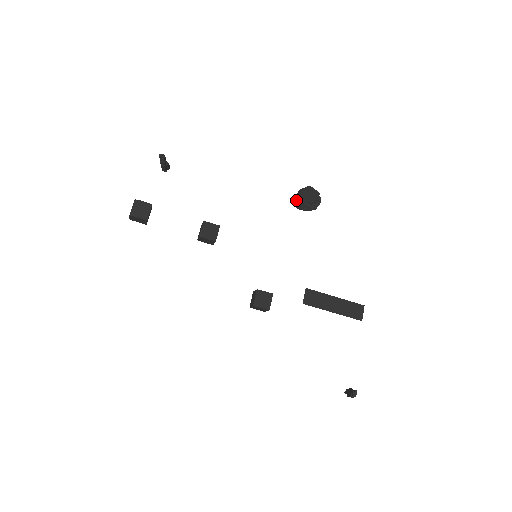
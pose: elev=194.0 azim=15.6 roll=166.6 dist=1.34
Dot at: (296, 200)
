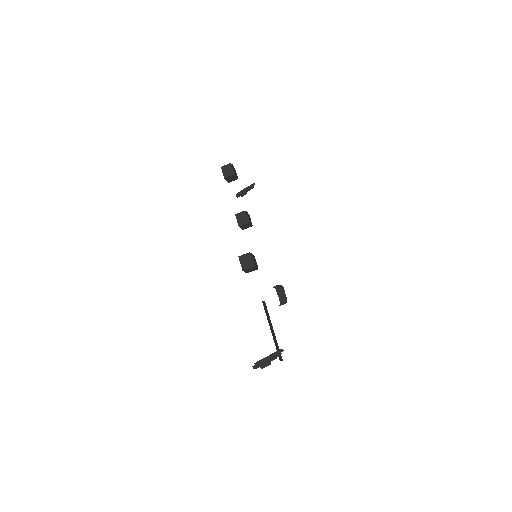
Dot at: (276, 285)
